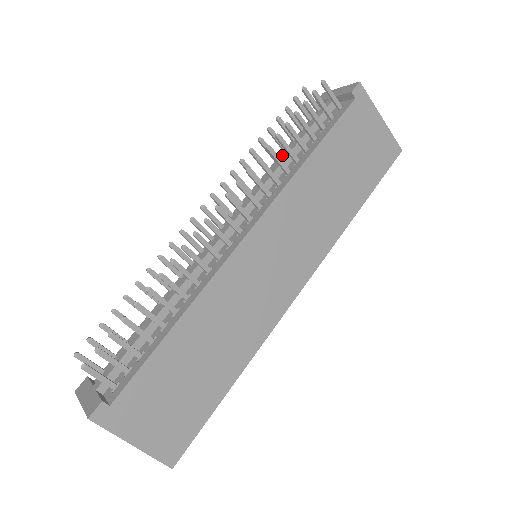
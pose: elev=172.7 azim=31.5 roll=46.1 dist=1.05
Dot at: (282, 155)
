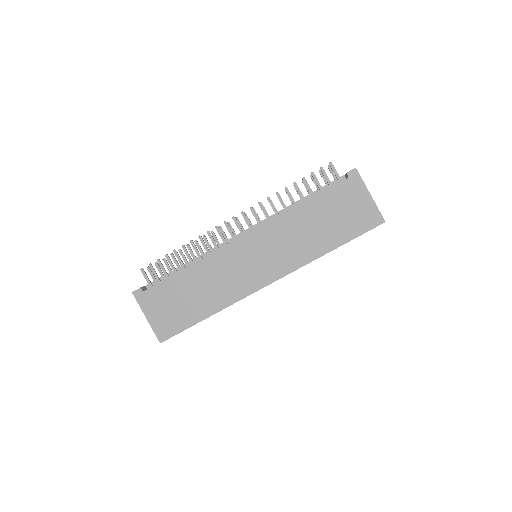
Dot at: occluded
